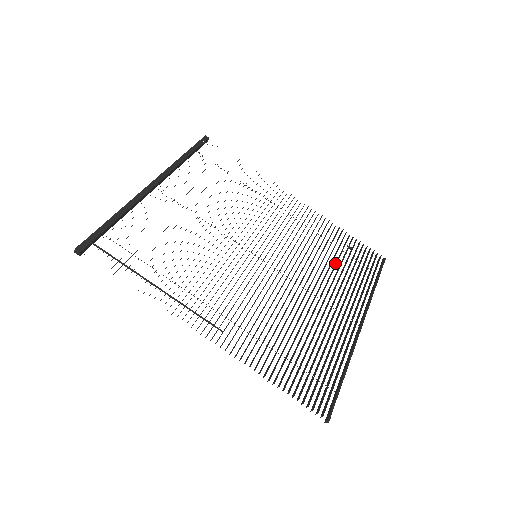
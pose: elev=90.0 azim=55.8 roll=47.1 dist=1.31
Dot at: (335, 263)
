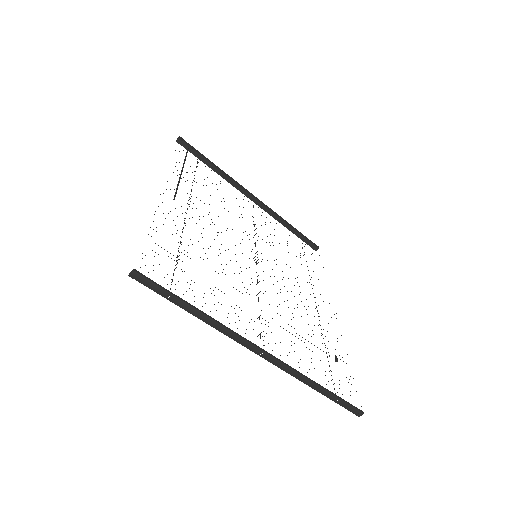
Dot at: occluded
